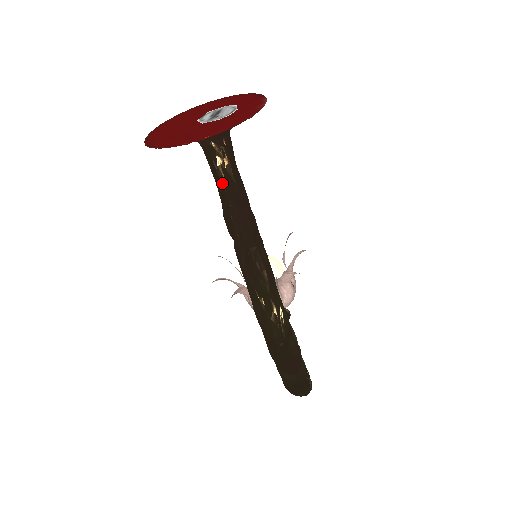
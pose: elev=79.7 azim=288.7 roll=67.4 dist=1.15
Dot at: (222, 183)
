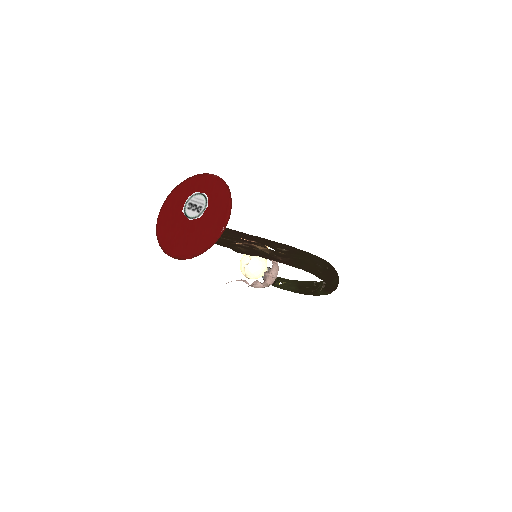
Dot at: (221, 238)
